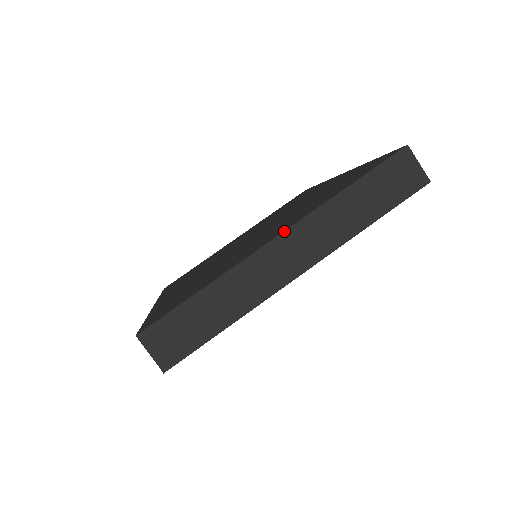
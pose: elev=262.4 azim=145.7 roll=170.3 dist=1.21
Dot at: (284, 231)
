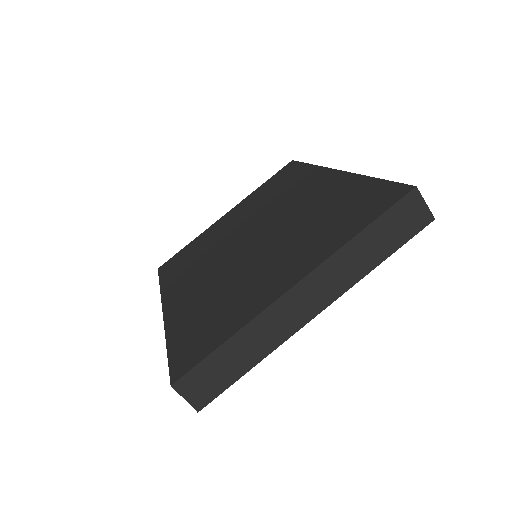
Dot at: (301, 280)
